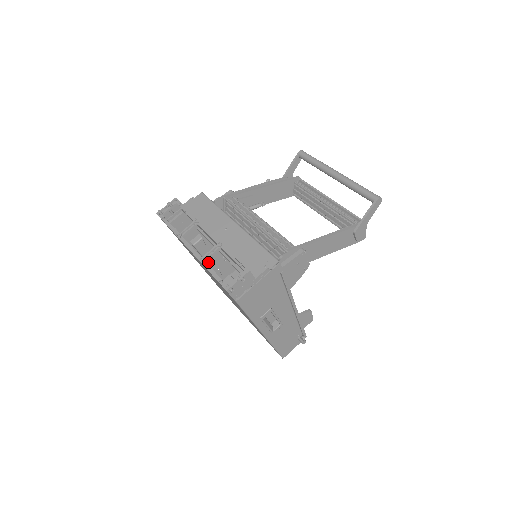
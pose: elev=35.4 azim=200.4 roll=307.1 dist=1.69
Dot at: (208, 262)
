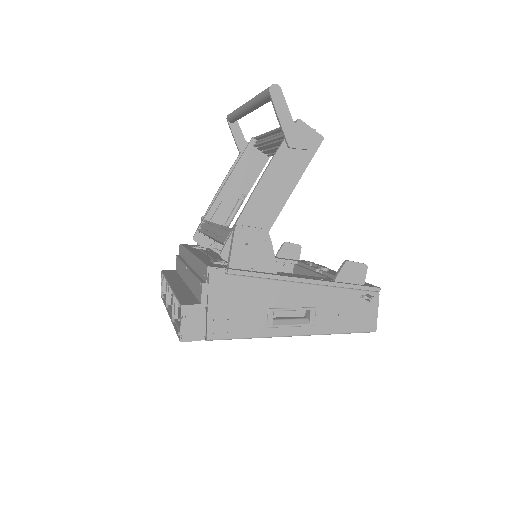
Dot at: occluded
